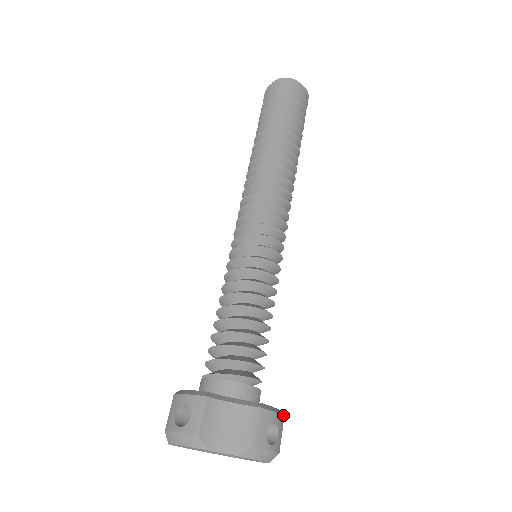
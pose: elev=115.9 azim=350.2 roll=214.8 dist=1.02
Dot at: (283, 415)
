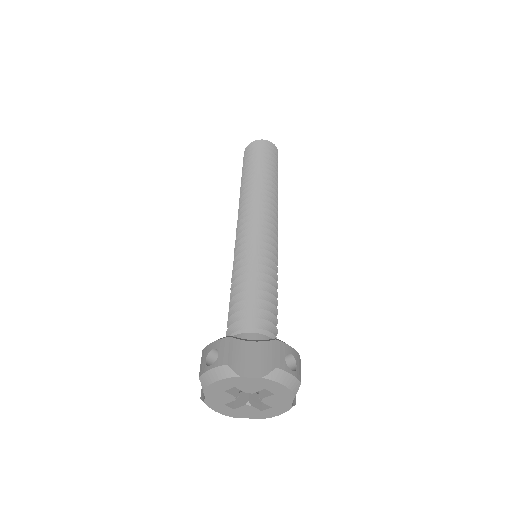
Dot at: occluded
